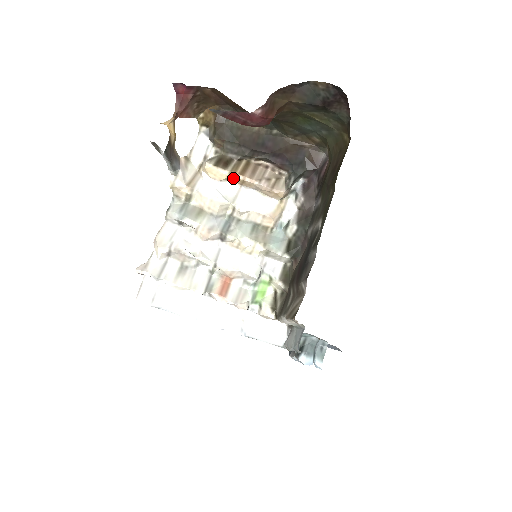
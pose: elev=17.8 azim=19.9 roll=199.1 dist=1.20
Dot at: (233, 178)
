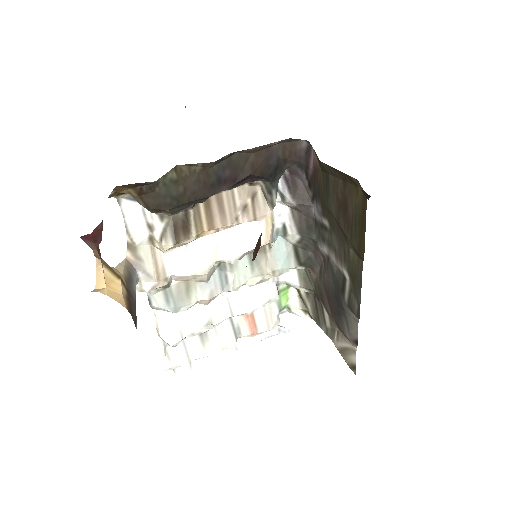
Dot at: (202, 235)
